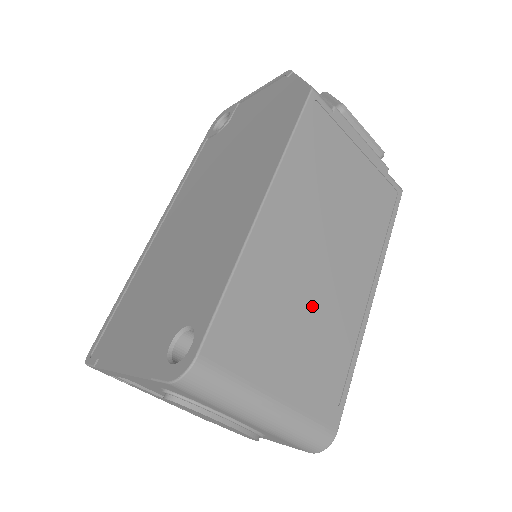
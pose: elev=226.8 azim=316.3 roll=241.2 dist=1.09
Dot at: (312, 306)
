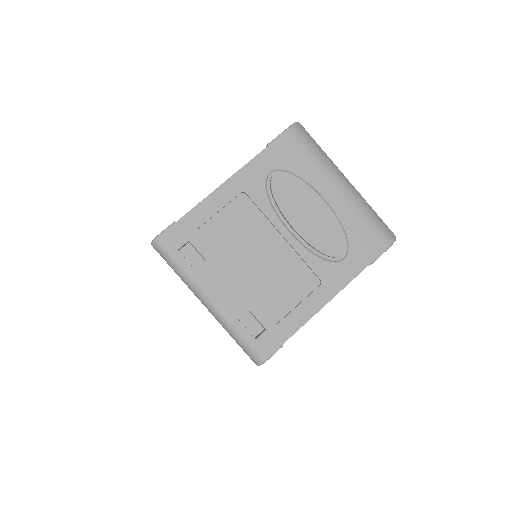
Dot at: occluded
